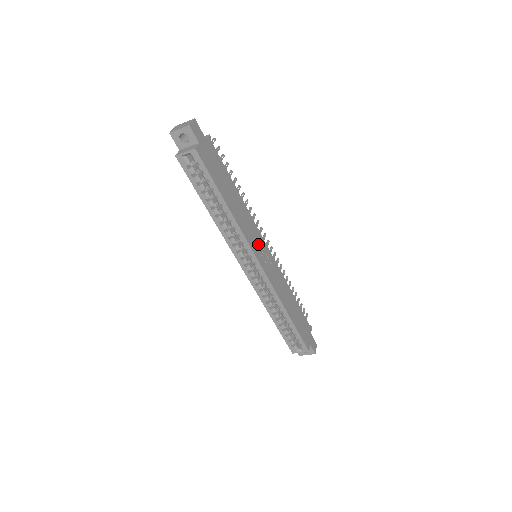
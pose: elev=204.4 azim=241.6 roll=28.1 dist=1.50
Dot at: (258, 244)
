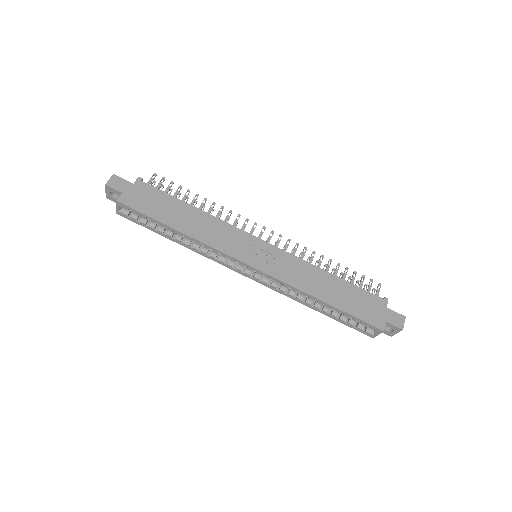
Dot at: (243, 245)
